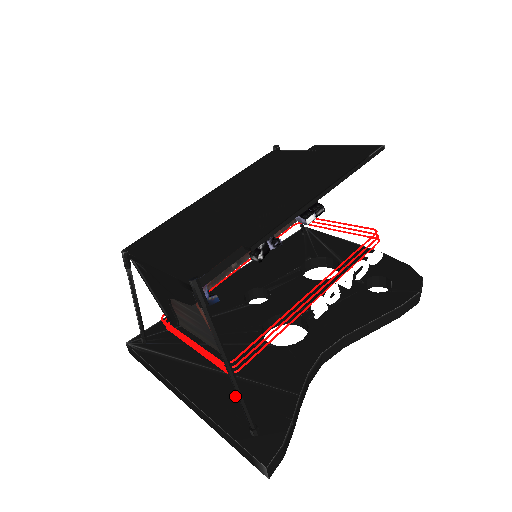
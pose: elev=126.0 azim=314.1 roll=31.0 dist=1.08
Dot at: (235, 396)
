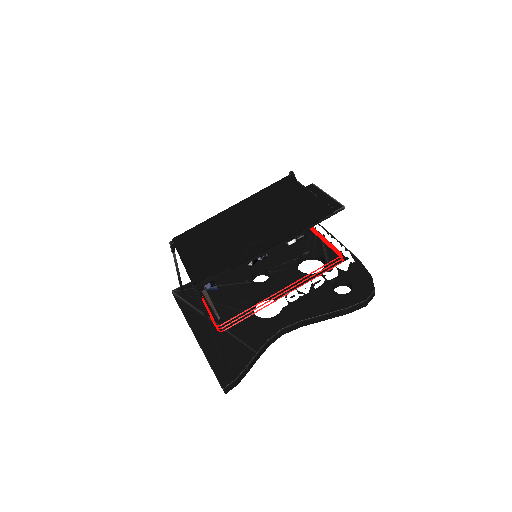
Dot at: (222, 343)
